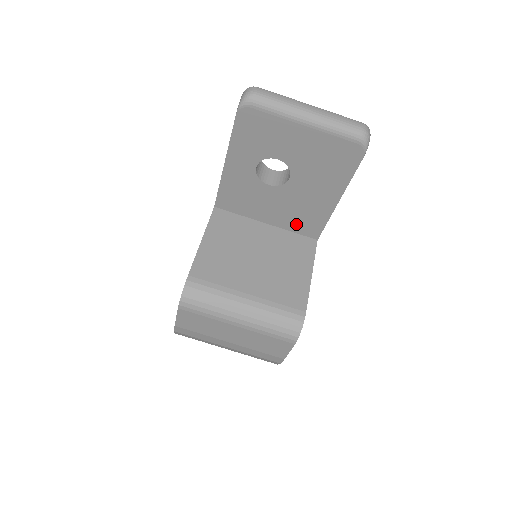
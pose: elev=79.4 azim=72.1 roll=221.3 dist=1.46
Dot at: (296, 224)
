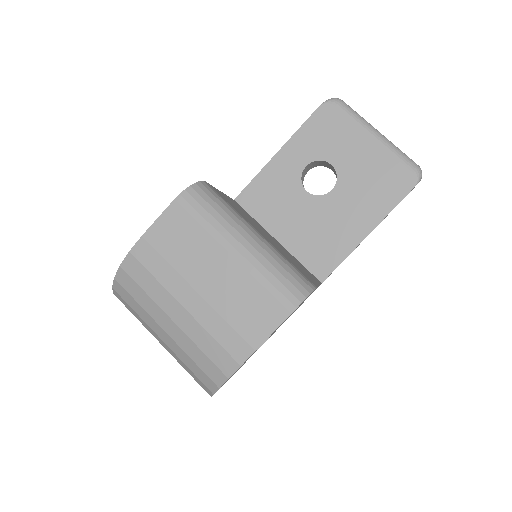
Dot at: (309, 252)
